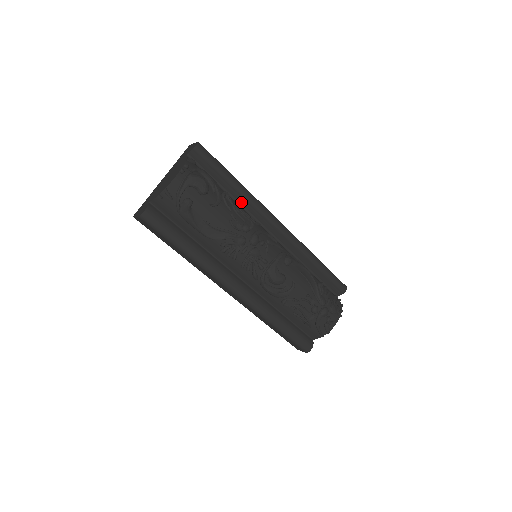
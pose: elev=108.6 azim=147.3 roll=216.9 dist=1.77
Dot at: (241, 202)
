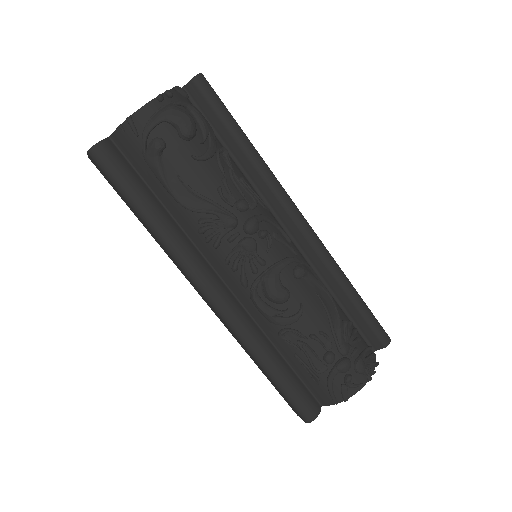
Dot at: (249, 173)
